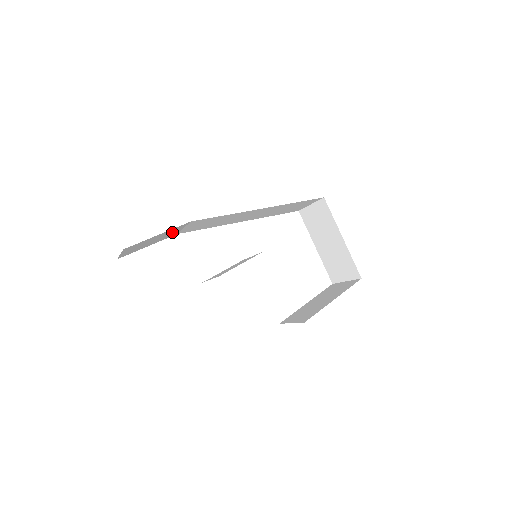
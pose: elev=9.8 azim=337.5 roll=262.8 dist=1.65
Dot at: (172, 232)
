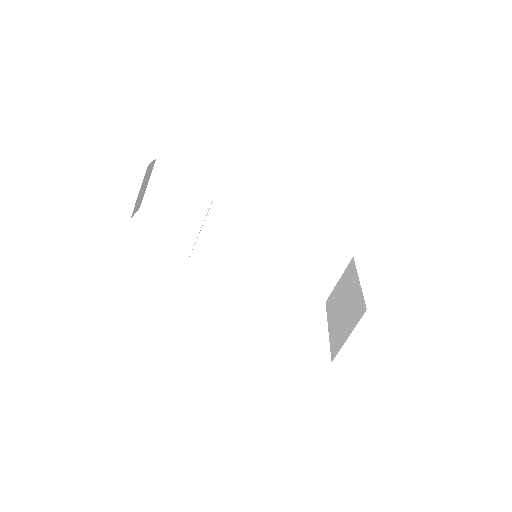
Dot at: (198, 203)
